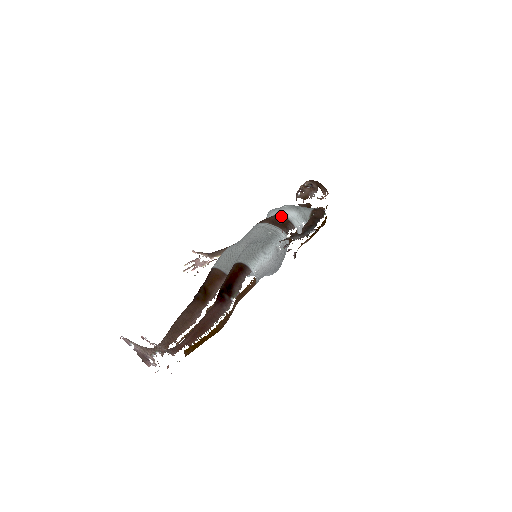
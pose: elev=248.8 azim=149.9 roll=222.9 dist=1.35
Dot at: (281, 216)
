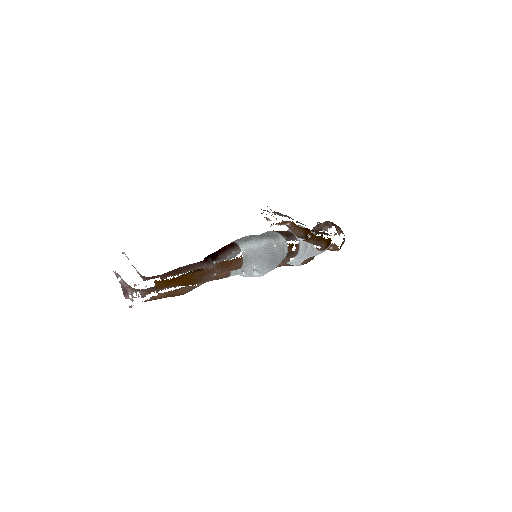
Dot at: (287, 231)
